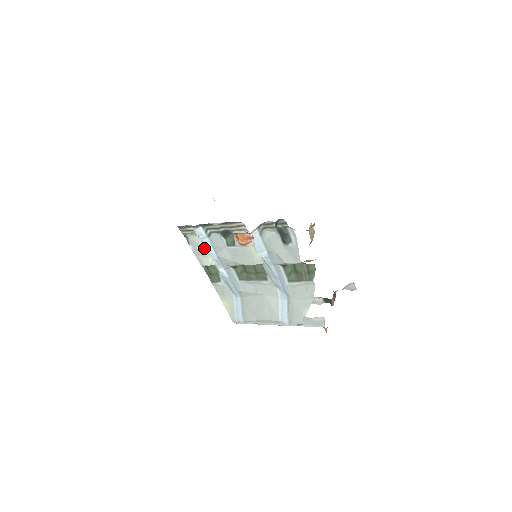
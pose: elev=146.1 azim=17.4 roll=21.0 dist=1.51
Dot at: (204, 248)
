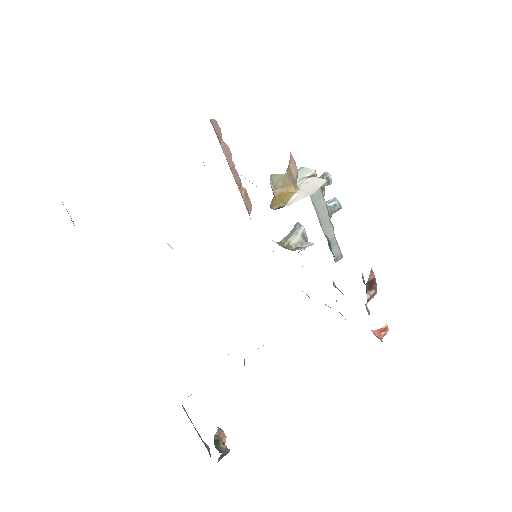
Dot at: occluded
